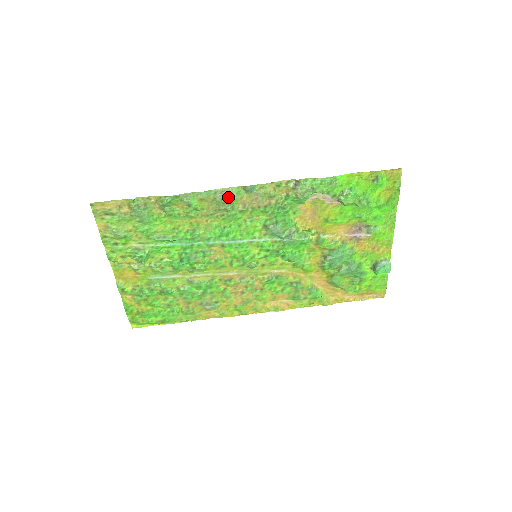
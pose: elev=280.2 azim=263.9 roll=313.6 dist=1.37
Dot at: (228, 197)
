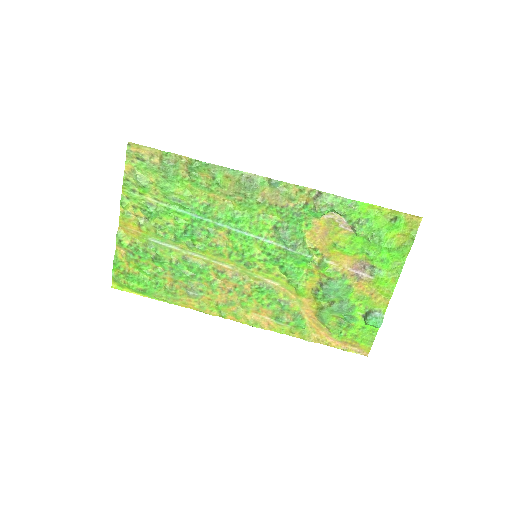
Dot at: (251, 183)
